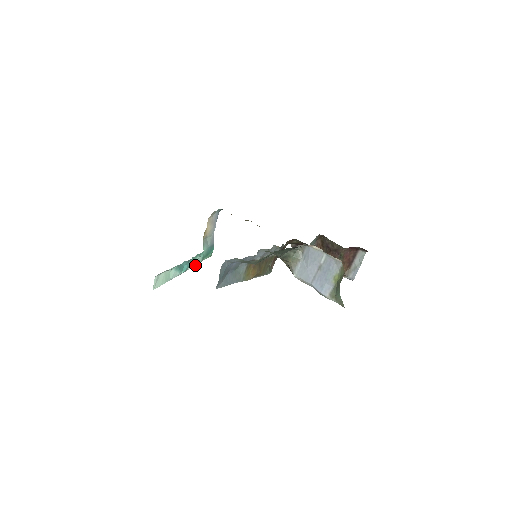
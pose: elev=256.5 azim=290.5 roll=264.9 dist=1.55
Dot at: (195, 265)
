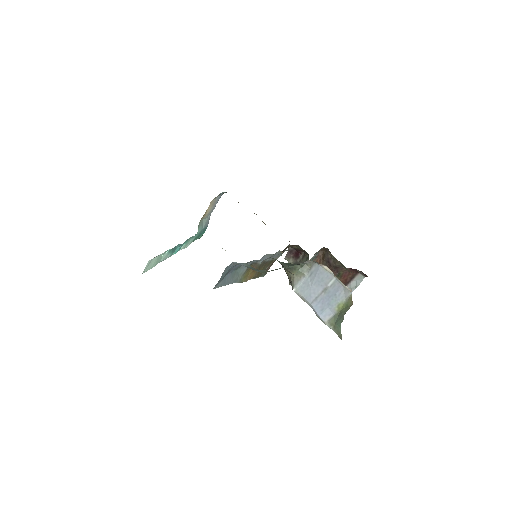
Dot at: (185, 247)
